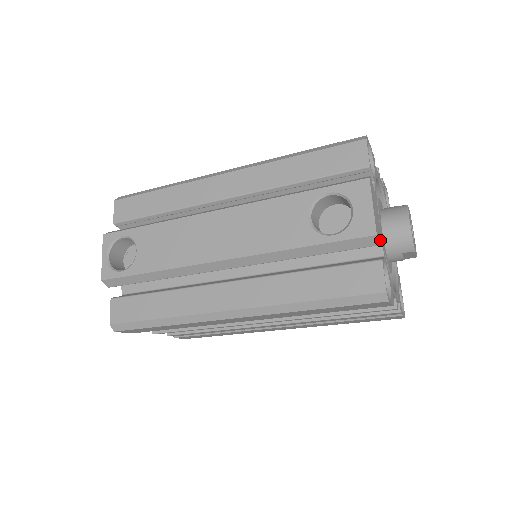
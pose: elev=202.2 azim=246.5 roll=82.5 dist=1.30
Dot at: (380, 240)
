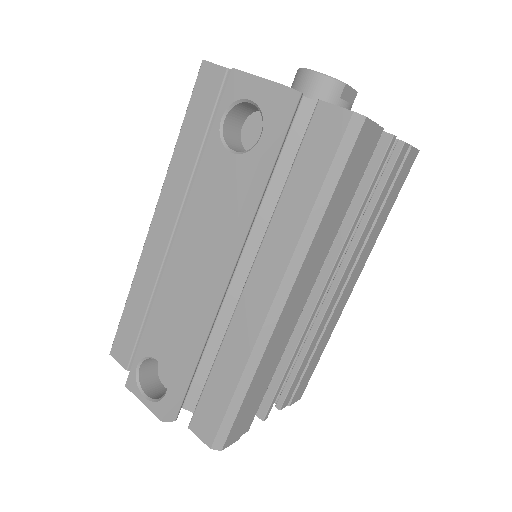
Dot at: occluded
